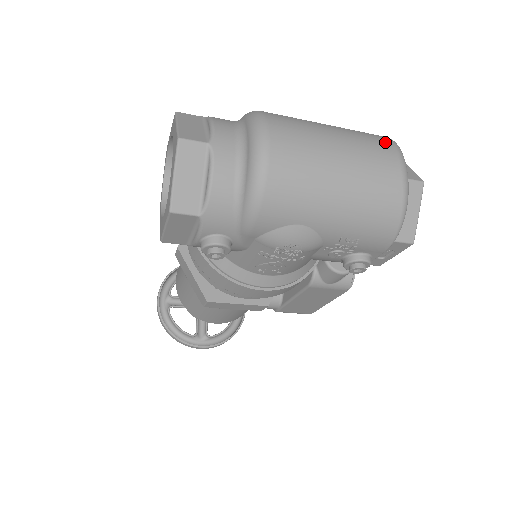
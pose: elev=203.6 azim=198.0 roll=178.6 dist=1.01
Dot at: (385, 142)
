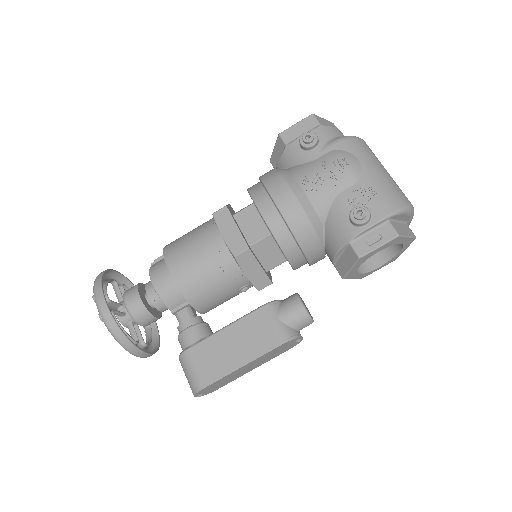
Dot at: occluded
